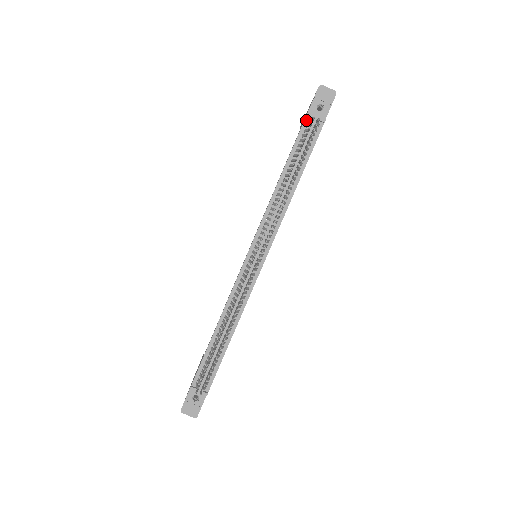
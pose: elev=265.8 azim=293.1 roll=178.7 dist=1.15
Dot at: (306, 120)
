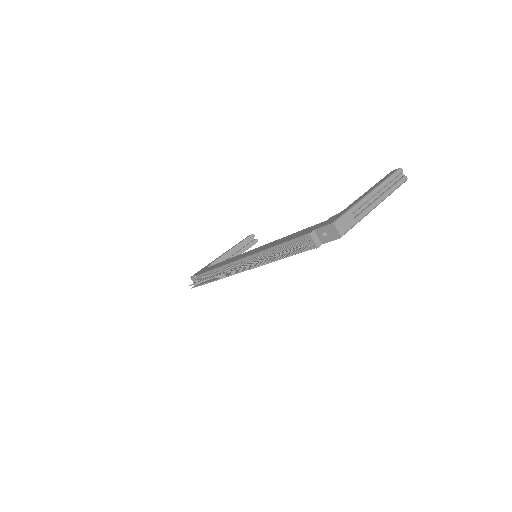
Dot at: (307, 235)
